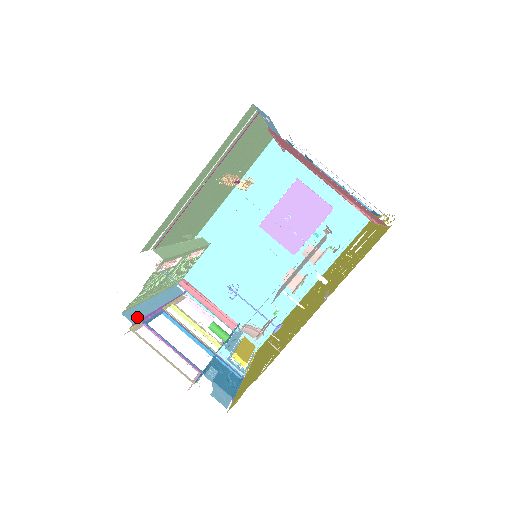
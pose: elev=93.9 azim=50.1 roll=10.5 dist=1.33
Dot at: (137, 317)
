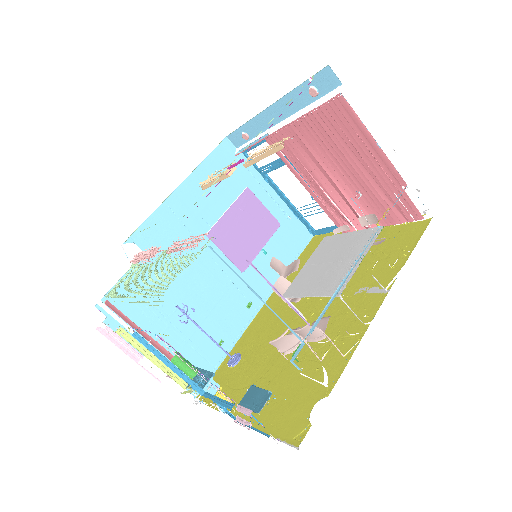
Dot at: occluded
